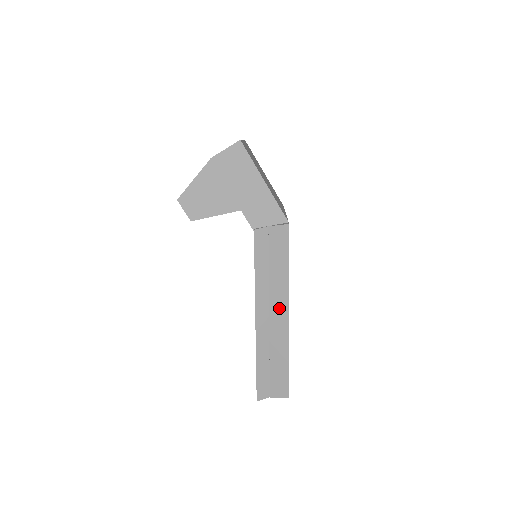
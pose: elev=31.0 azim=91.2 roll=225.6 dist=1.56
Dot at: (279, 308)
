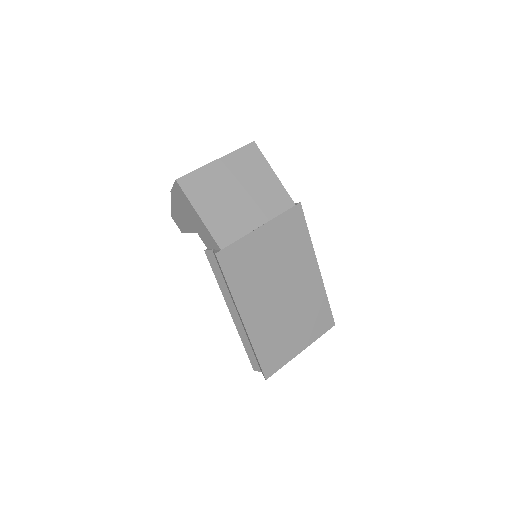
Dot at: (238, 313)
